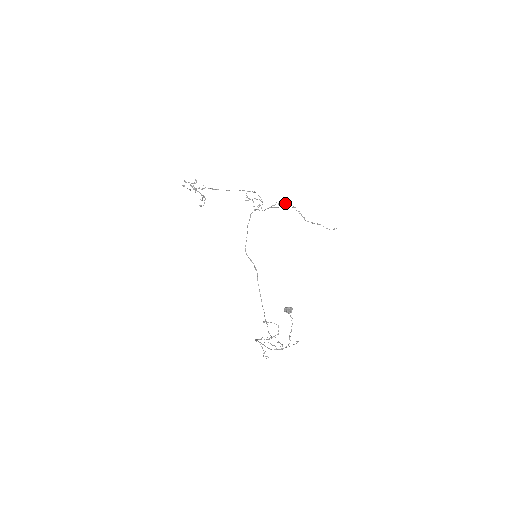
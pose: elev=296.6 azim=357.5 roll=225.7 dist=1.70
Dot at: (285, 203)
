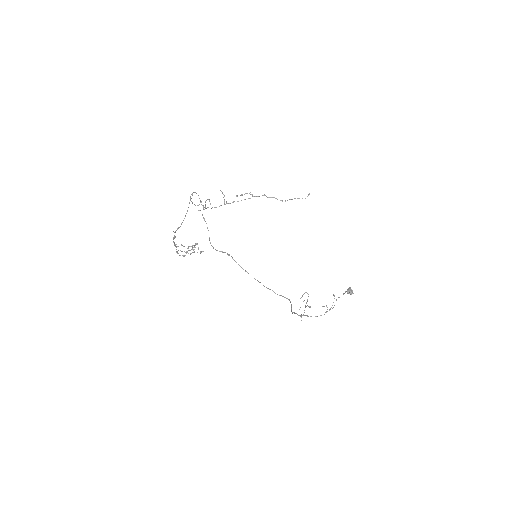
Dot at: (246, 193)
